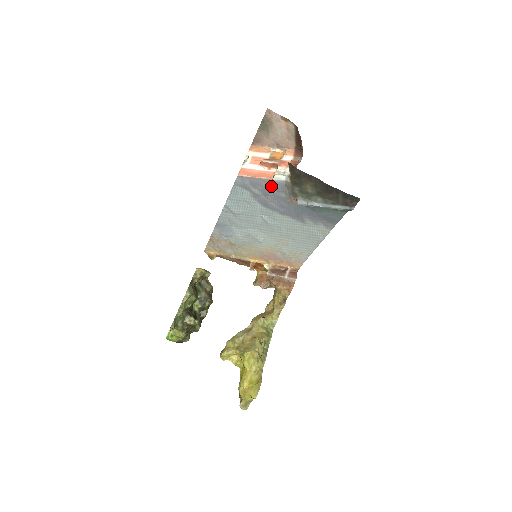
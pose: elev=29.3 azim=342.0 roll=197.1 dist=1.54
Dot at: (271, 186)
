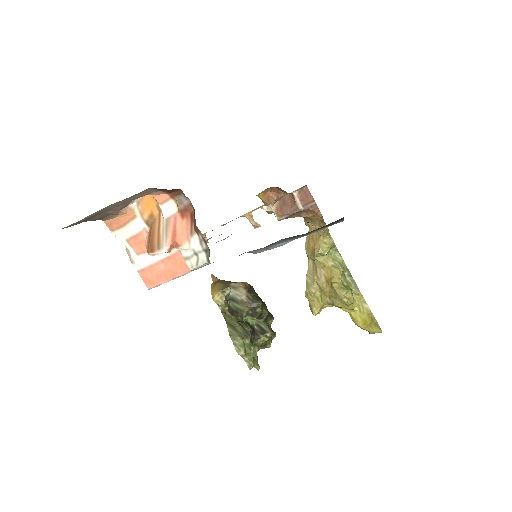
Dot at: occluded
